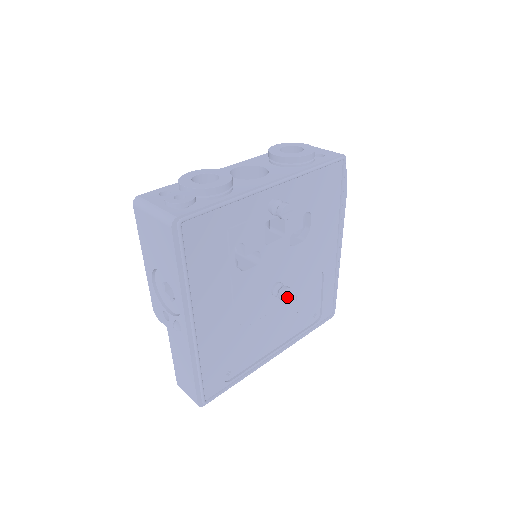
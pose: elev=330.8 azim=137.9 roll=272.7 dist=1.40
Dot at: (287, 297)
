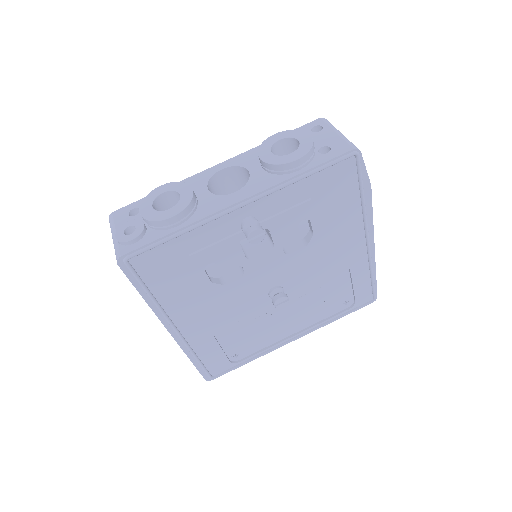
Dot at: (282, 304)
